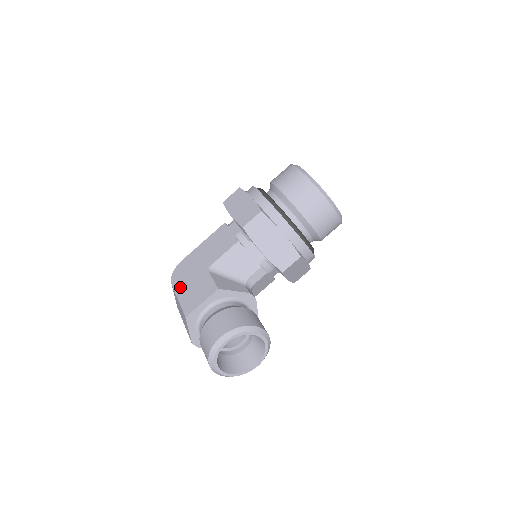
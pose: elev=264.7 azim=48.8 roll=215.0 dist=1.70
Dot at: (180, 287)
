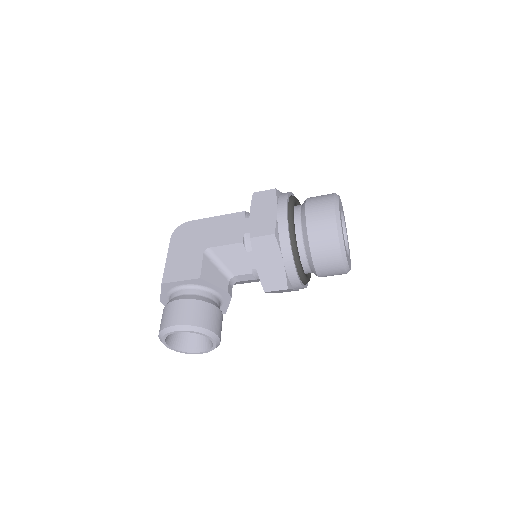
Dot at: (174, 248)
